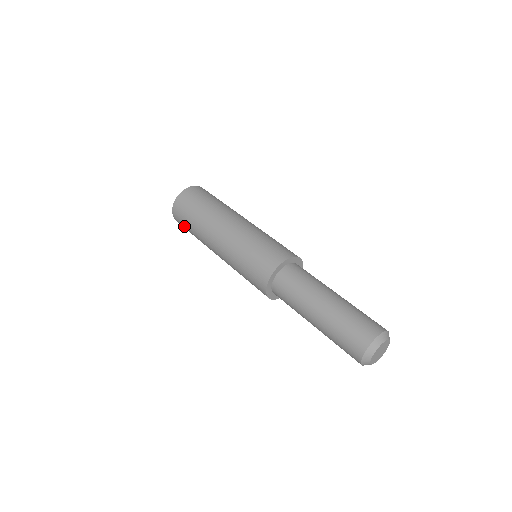
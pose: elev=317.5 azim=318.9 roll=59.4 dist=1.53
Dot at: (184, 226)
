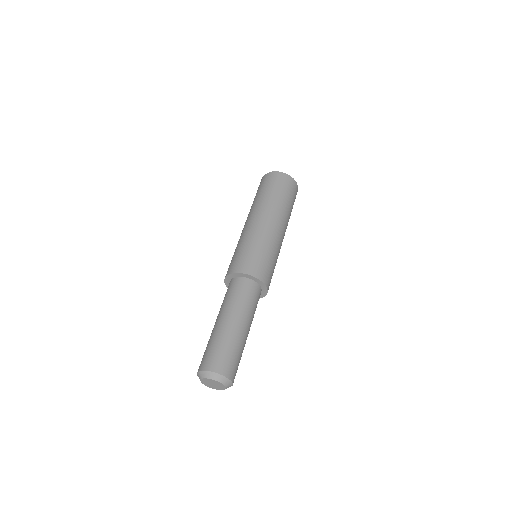
Dot at: occluded
